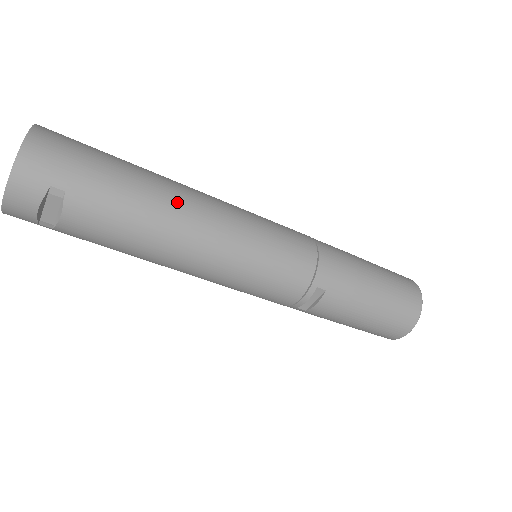
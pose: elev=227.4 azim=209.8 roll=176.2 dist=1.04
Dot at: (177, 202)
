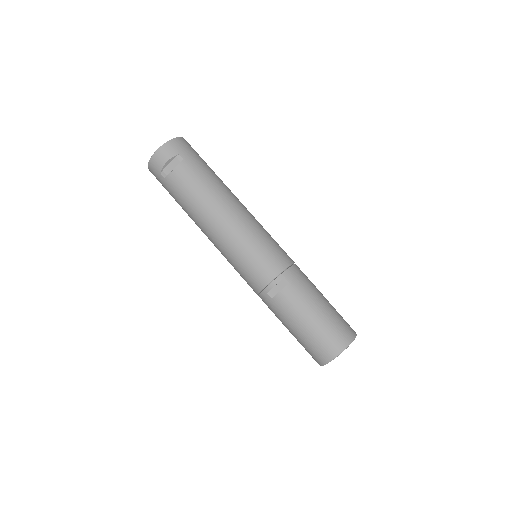
Dot at: (229, 193)
